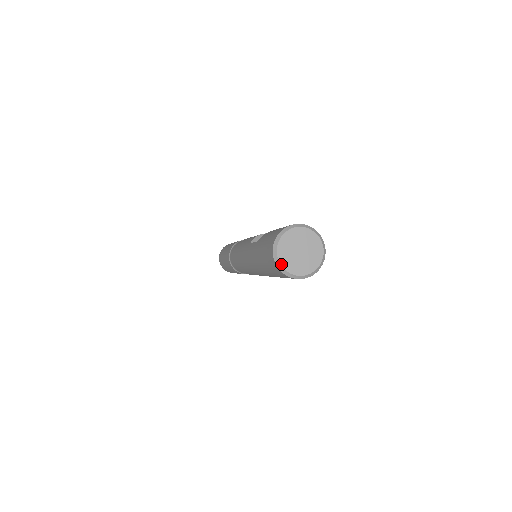
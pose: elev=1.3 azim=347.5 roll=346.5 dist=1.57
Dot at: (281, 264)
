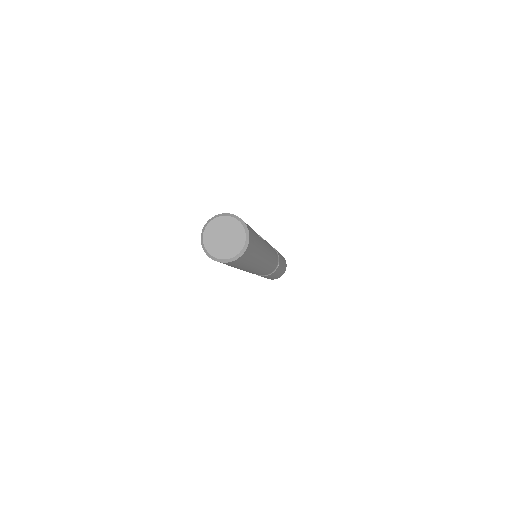
Dot at: (203, 239)
